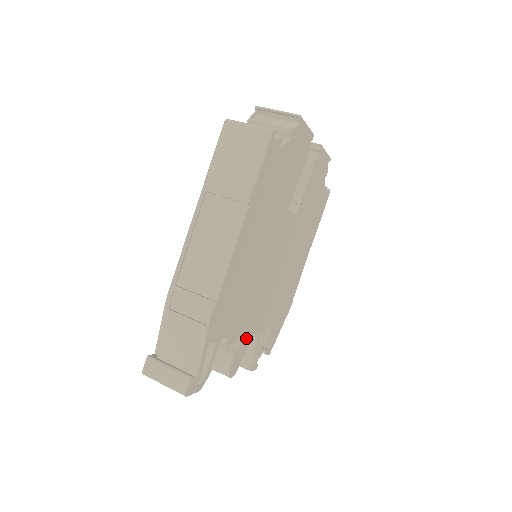
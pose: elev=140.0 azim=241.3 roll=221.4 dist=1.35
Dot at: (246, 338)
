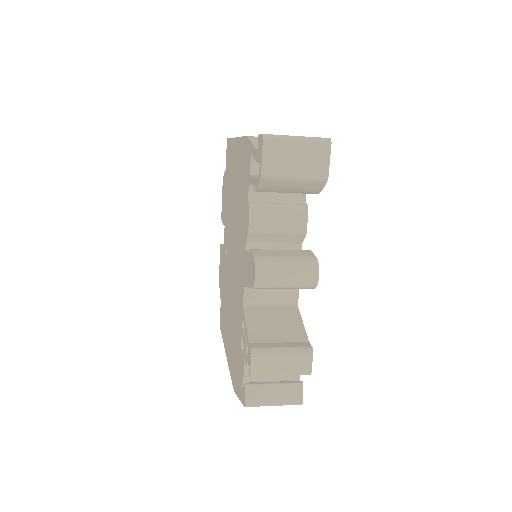
Dot at: occluded
